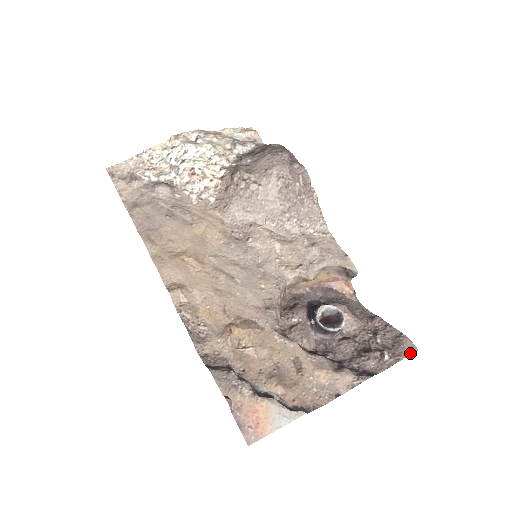
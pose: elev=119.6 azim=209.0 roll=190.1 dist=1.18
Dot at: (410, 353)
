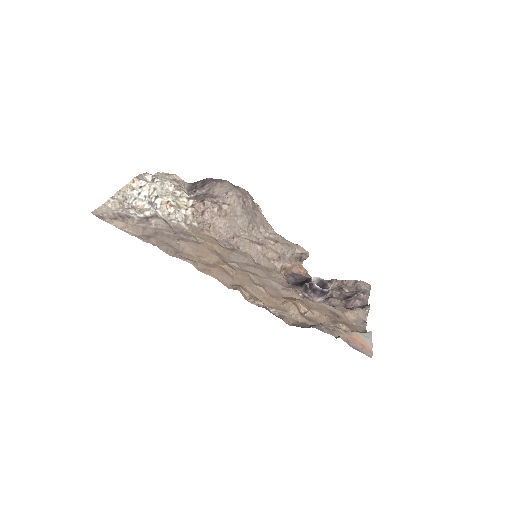
Dot at: (370, 288)
